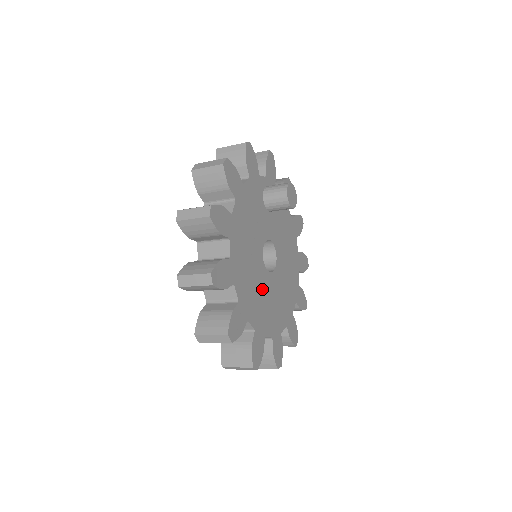
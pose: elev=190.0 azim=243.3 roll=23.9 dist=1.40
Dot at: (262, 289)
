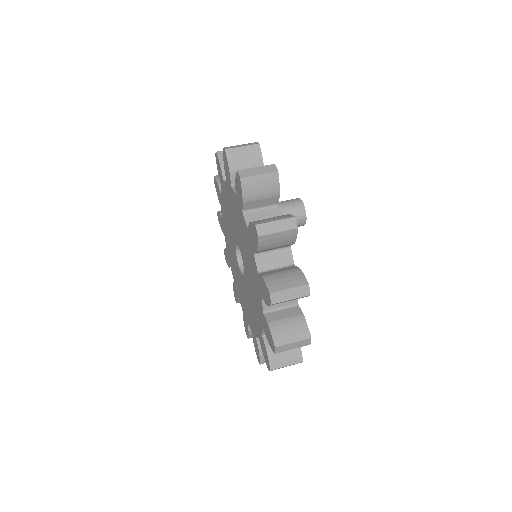
Dot at: occluded
